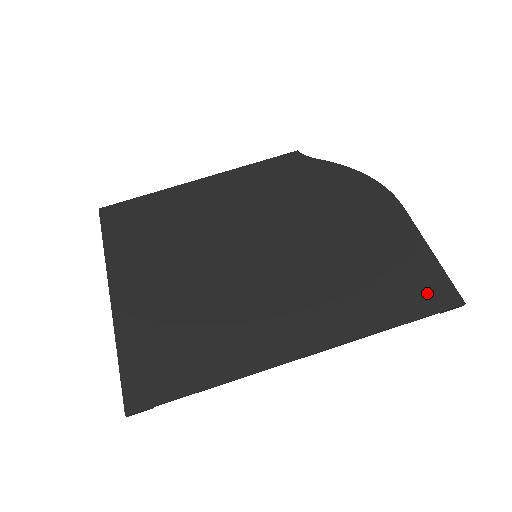
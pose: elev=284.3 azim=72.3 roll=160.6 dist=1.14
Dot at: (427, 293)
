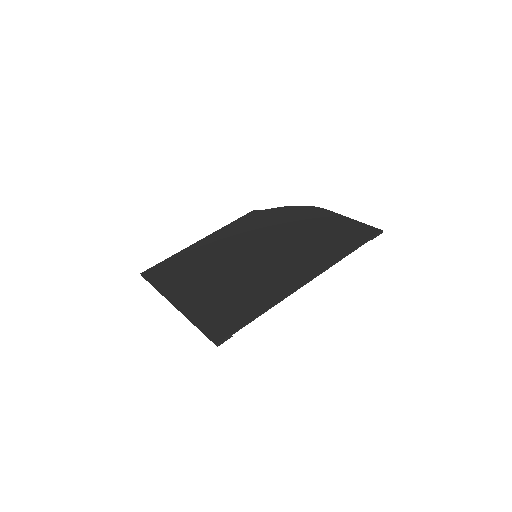
Dot at: (361, 234)
